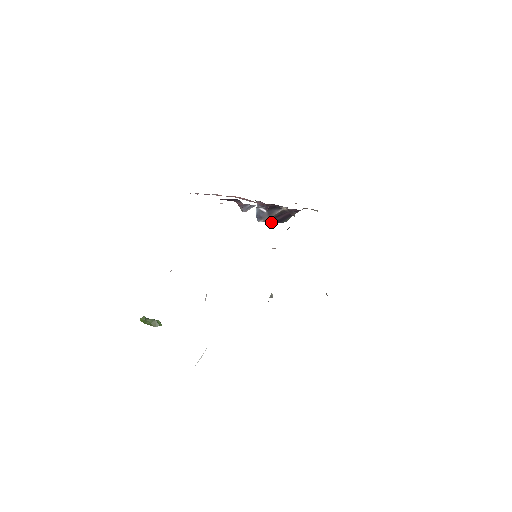
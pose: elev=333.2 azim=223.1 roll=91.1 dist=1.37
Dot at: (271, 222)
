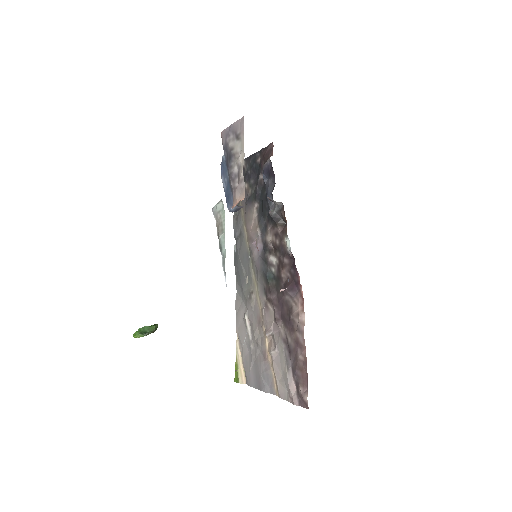
Dot at: occluded
